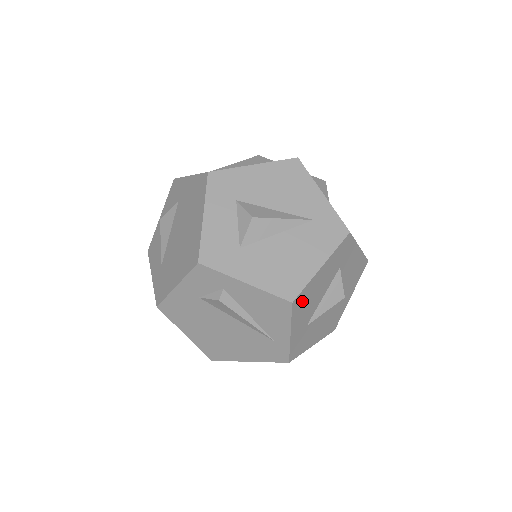
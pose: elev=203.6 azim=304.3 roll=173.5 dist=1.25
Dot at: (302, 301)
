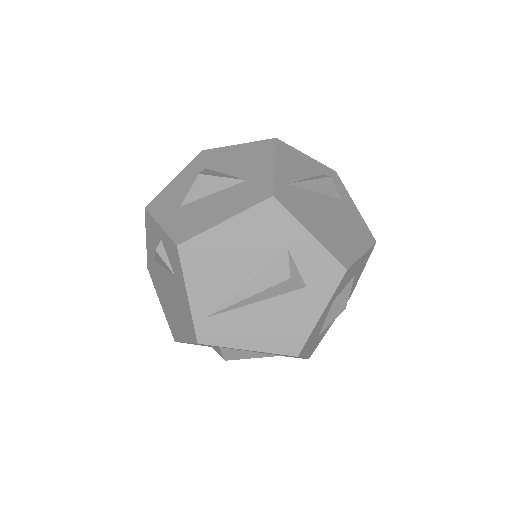
Dot at: occluded
